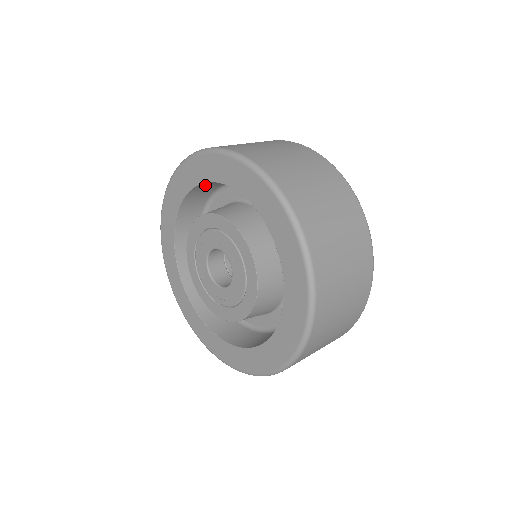
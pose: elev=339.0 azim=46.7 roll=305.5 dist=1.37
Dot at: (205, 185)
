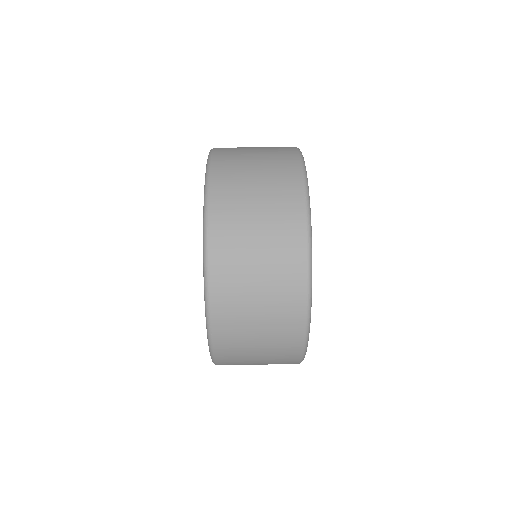
Dot at: occluded
